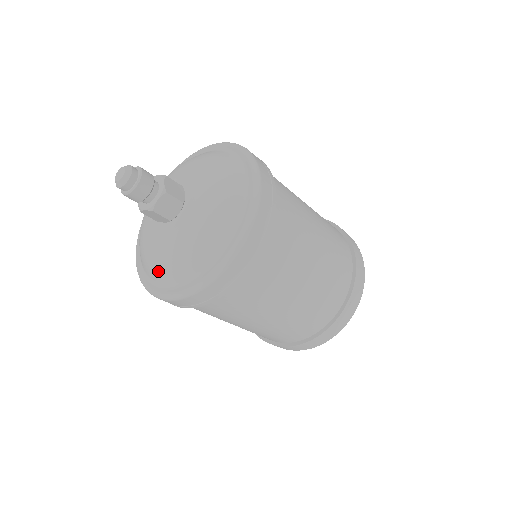
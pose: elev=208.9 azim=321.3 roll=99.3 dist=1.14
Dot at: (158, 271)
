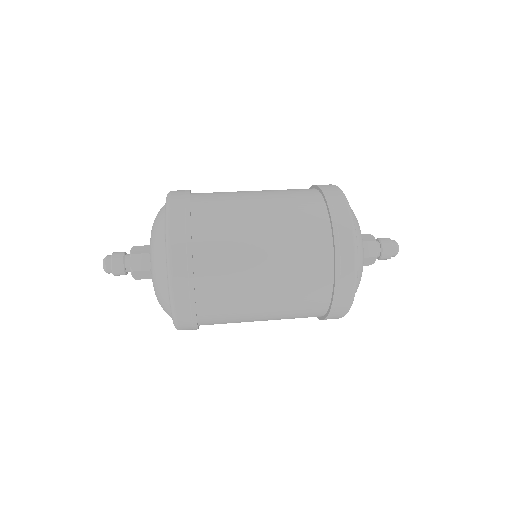
Dot at: occluded
